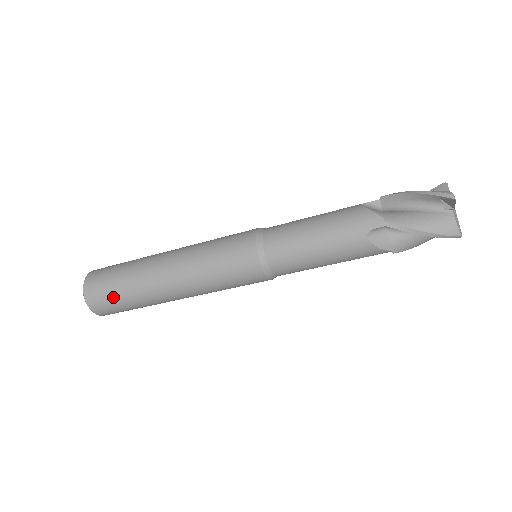
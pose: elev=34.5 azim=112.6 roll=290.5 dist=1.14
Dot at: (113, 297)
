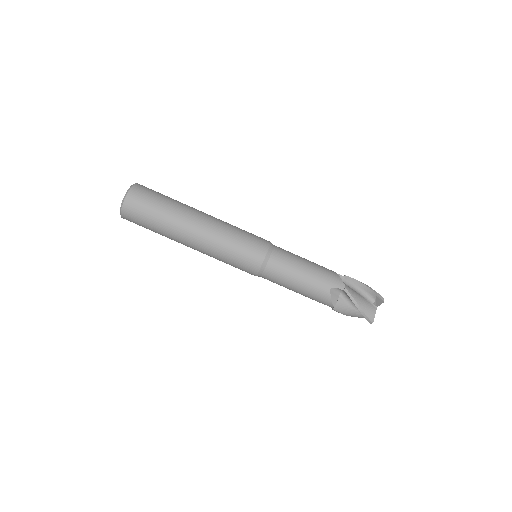
Dot at: (160, 193)
